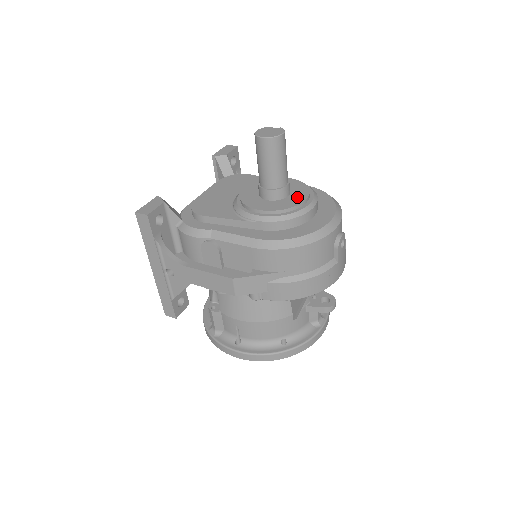
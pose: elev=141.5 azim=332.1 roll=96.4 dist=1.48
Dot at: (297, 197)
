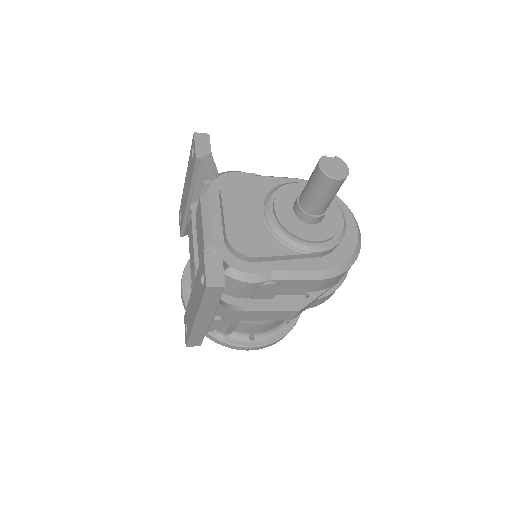
Dot at: (332, 213)
